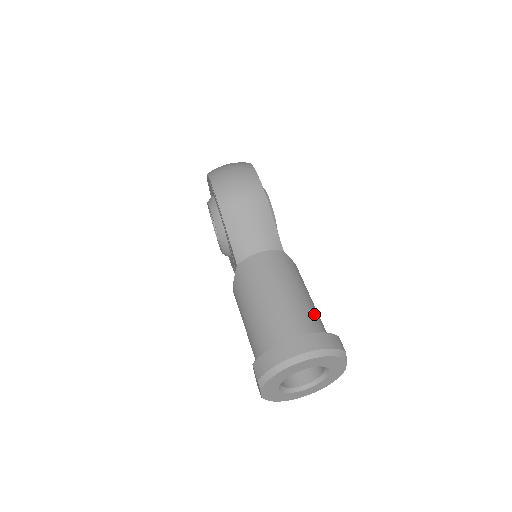
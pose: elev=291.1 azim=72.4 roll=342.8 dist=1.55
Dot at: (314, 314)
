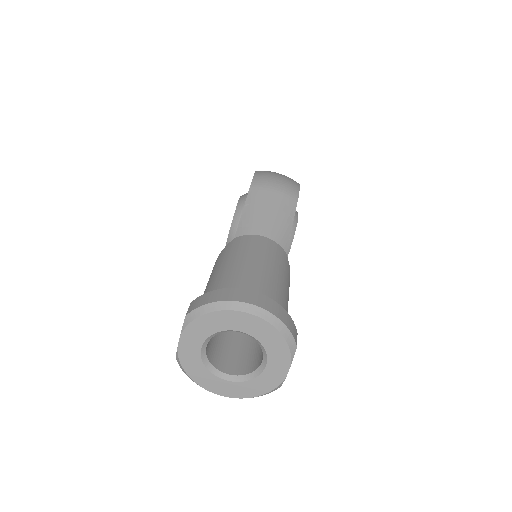
Dot at: (284, 304)
